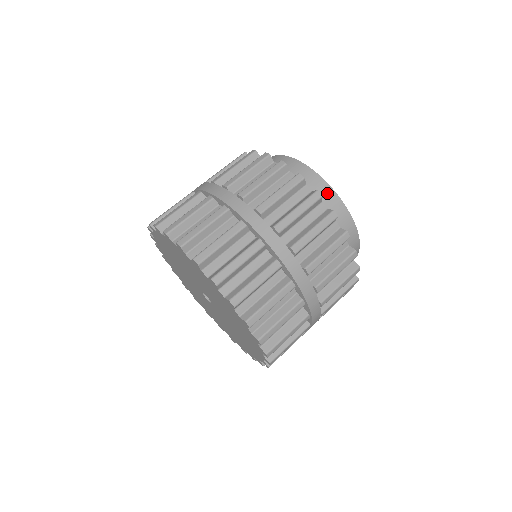
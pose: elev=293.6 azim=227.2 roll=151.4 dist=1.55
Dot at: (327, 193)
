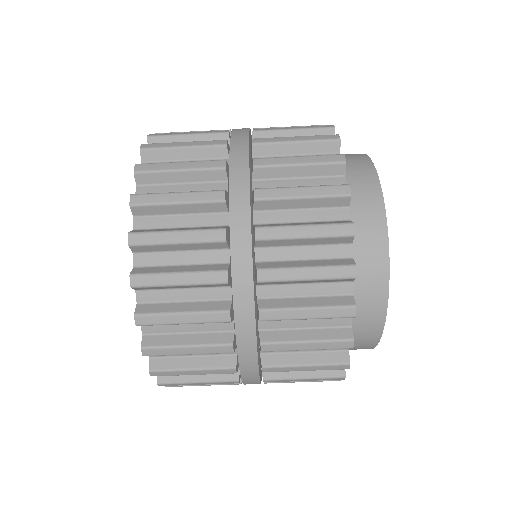
Dot at: occluded
